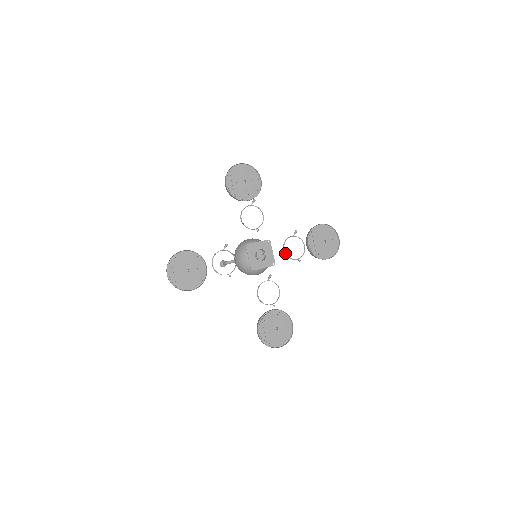
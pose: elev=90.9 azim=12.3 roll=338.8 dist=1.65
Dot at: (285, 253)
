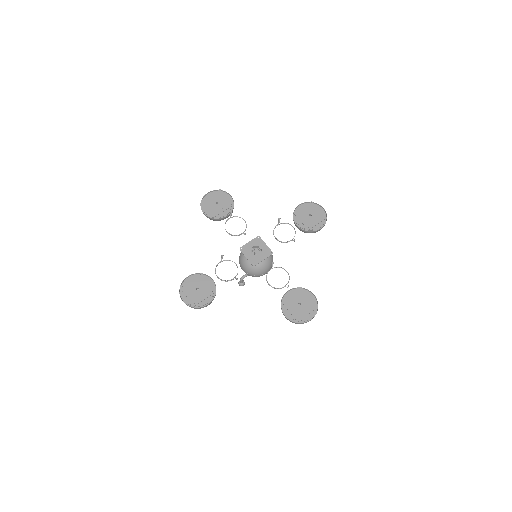
Dot at: (278, 240)
